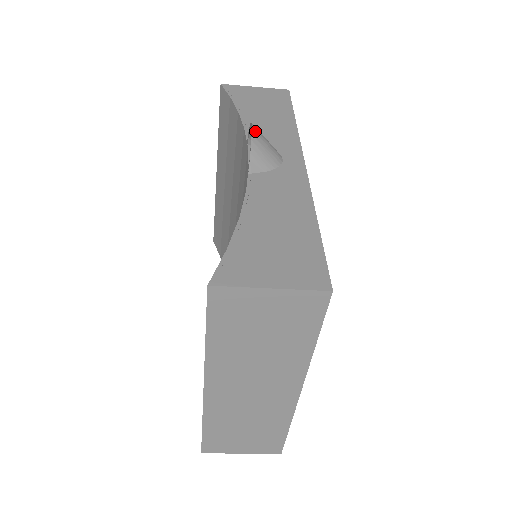
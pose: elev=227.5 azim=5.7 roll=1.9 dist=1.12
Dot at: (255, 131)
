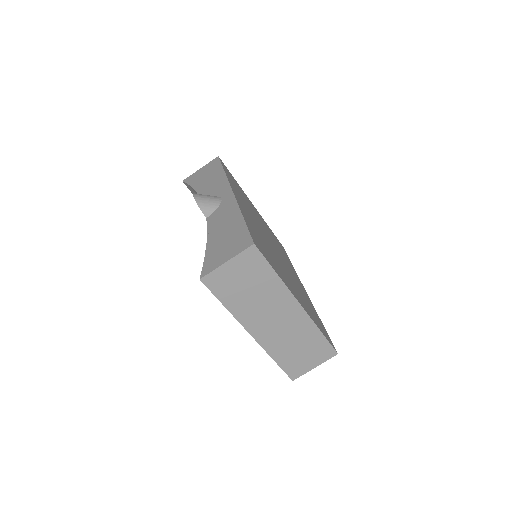
Dot at: (196, 196)
